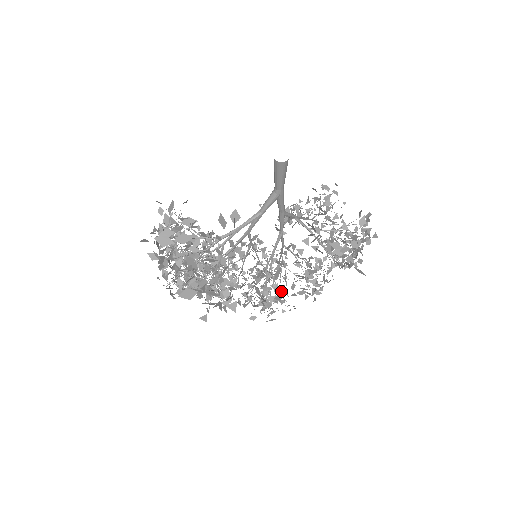
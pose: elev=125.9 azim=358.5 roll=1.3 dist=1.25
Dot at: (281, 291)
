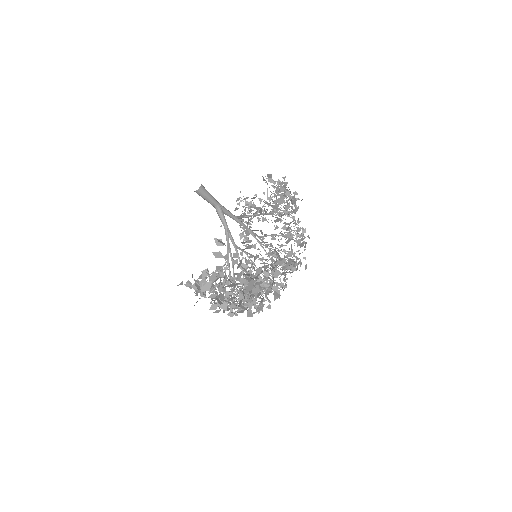
Dot at: occluded
